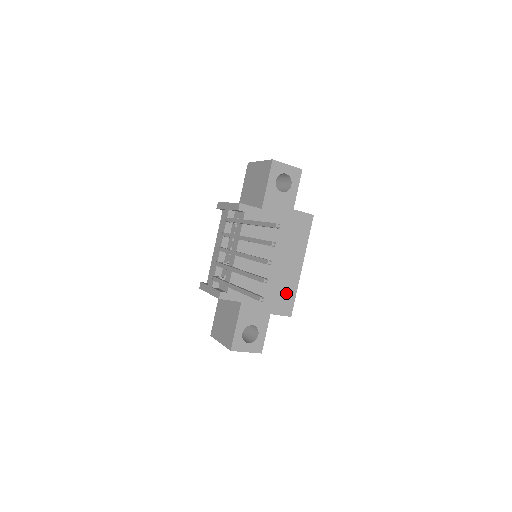
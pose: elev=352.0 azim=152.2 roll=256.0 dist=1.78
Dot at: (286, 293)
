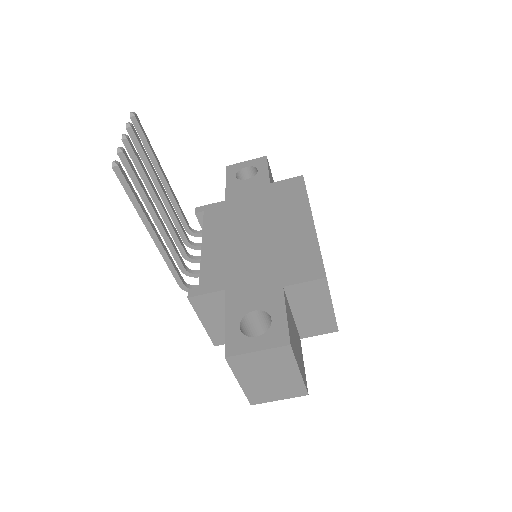
Dot at: (300, 255)
